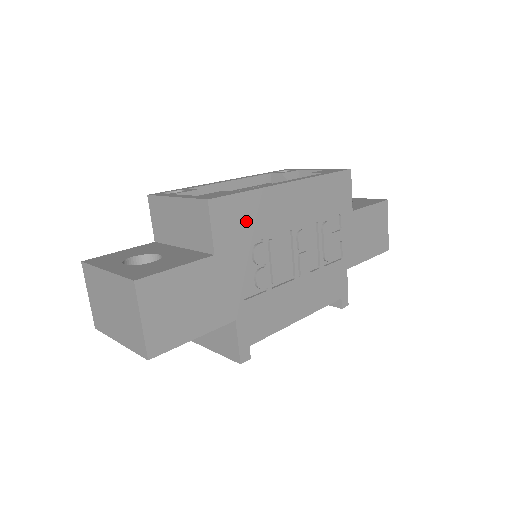
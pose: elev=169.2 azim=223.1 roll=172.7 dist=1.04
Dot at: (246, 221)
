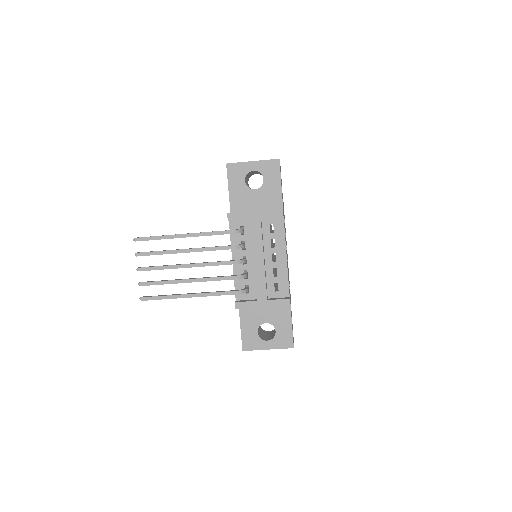
Dot at: occluded
